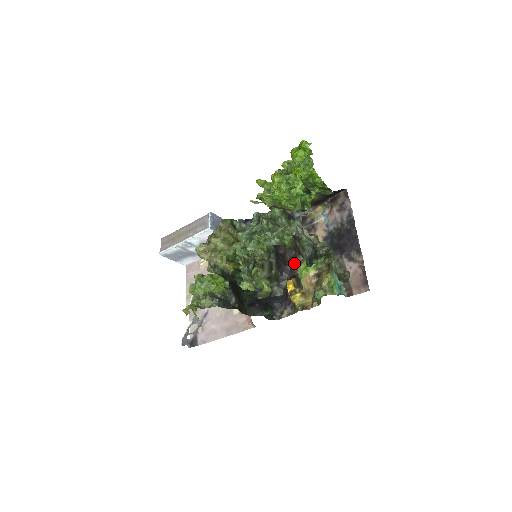
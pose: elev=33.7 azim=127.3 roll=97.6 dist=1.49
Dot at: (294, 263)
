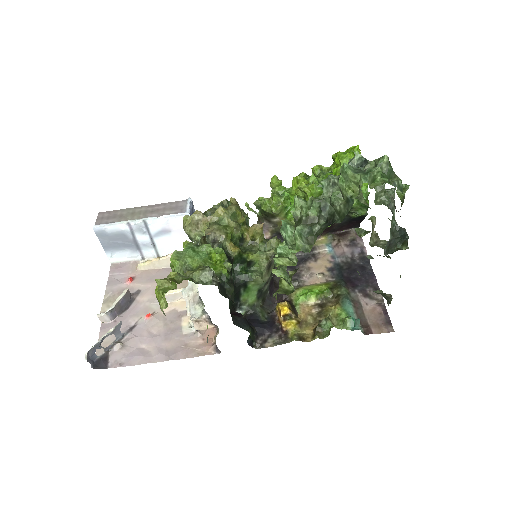
Dot at: occluded
